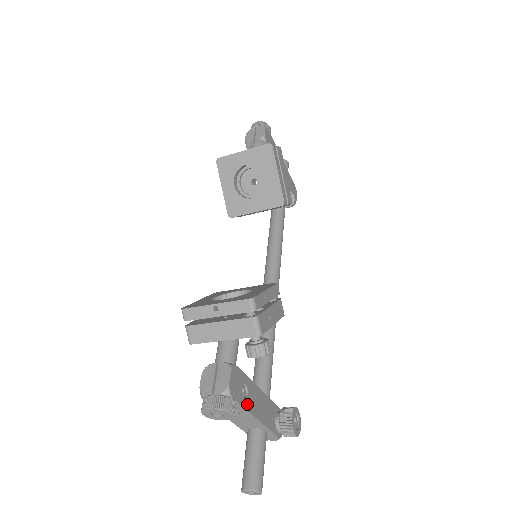
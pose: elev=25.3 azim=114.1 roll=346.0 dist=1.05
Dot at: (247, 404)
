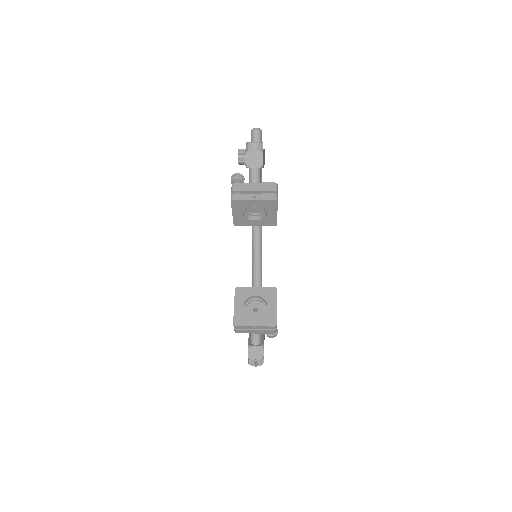
Dot at: occluded
